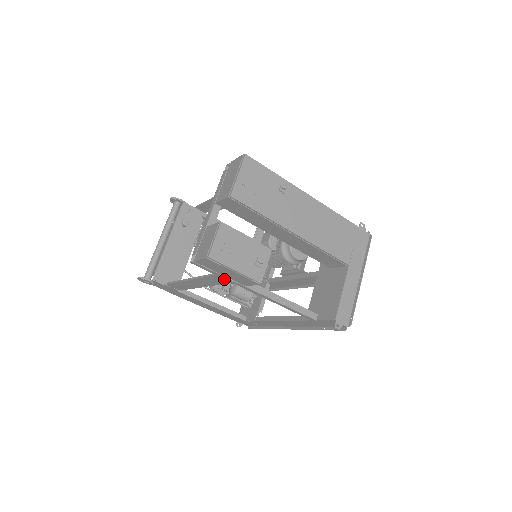
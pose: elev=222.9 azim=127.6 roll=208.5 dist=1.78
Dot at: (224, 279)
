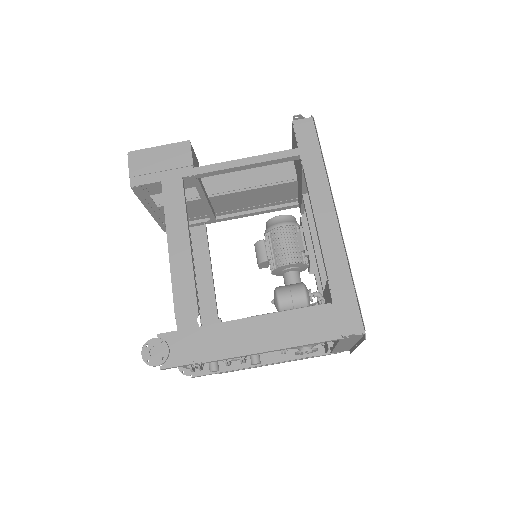
Dot at: (172, 179)
